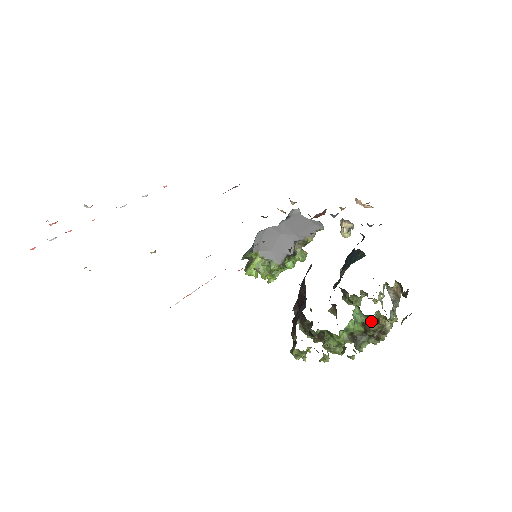
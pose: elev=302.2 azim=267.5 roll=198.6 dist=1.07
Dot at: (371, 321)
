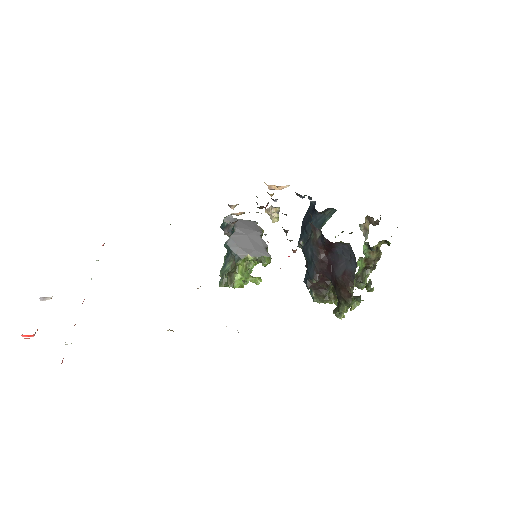
Dot at: (373, 252)
